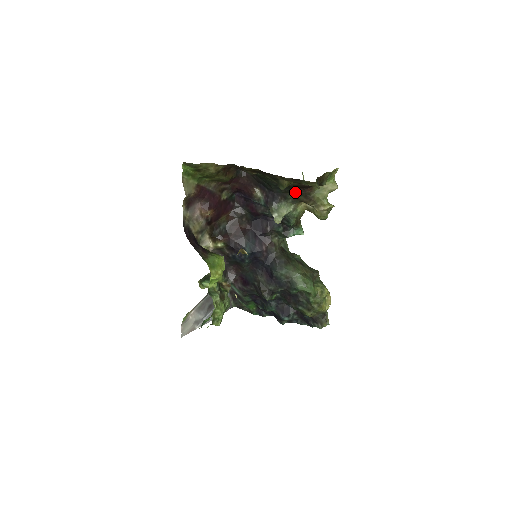
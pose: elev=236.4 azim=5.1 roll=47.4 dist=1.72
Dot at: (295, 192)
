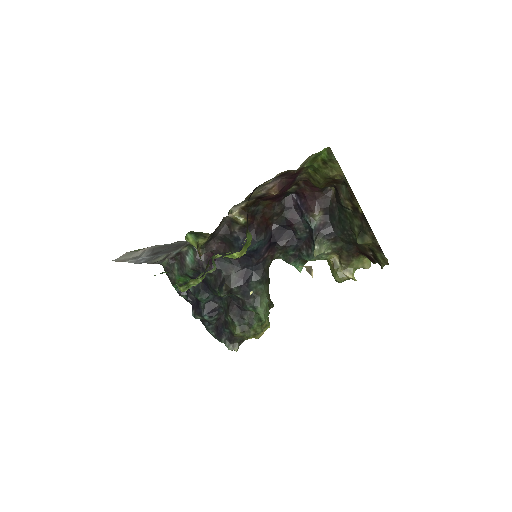
Dot at: (348, 246)
